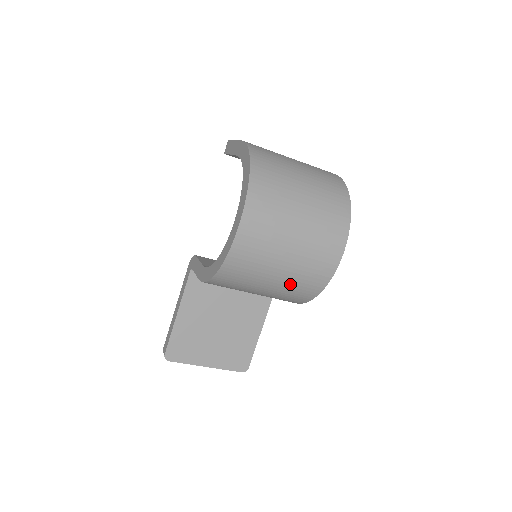
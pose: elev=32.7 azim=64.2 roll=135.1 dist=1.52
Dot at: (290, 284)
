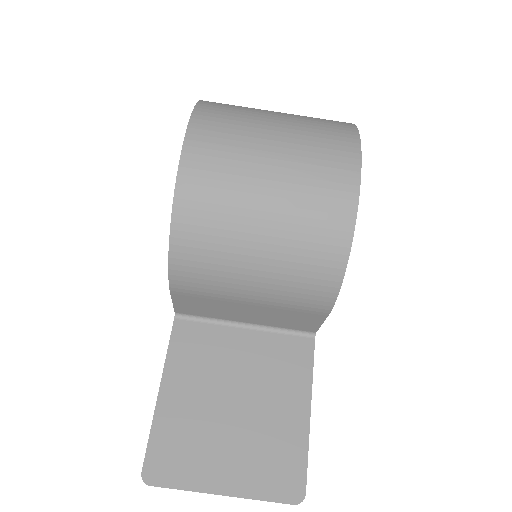
Dot at: (294, 226)
